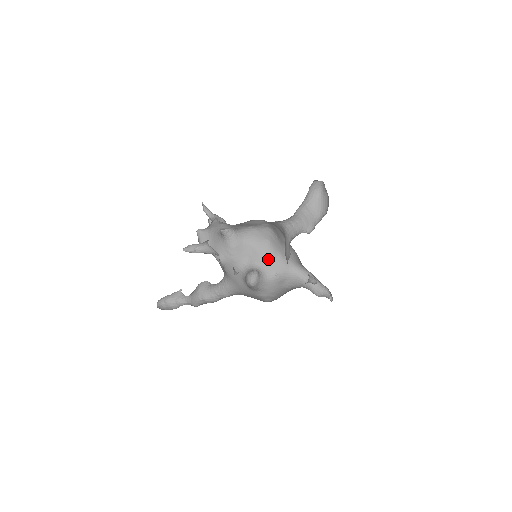
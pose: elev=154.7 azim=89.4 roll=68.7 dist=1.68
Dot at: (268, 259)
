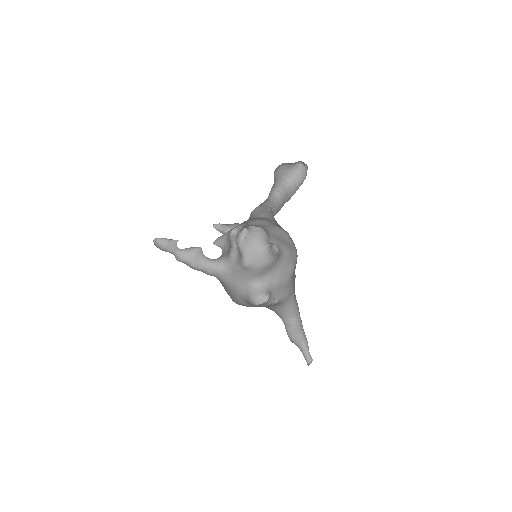
Dot at: (282, 286)
